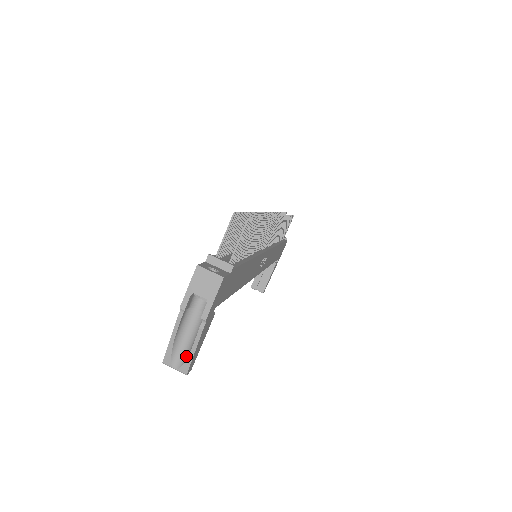
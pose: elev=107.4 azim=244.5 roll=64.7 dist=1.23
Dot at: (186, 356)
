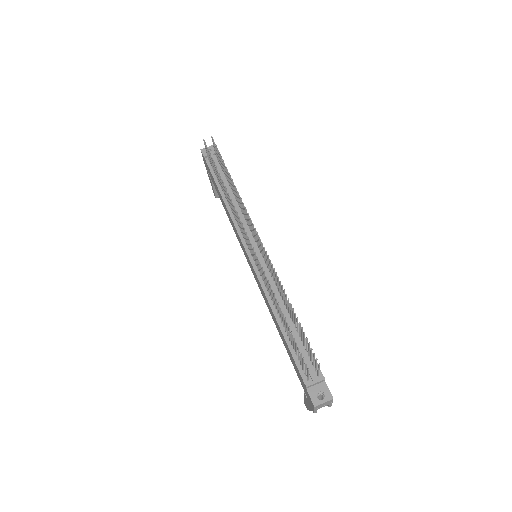
Dot at: occluded
